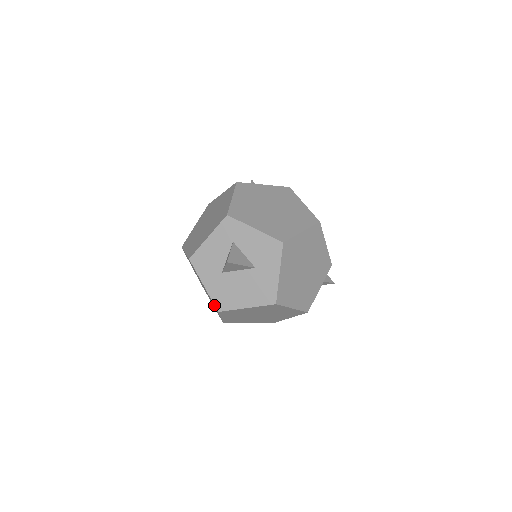
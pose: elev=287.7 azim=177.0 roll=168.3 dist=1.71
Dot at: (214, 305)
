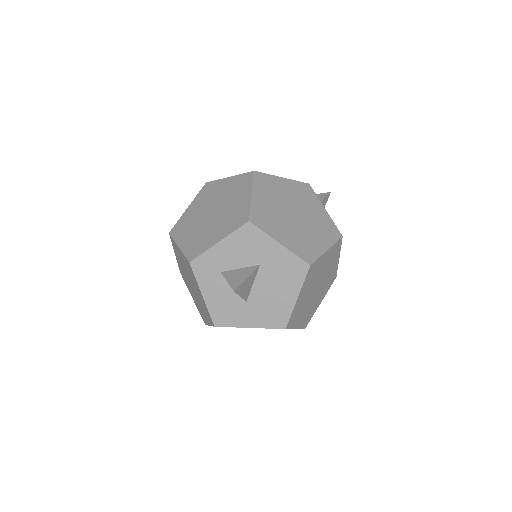
Dot at: occluded
